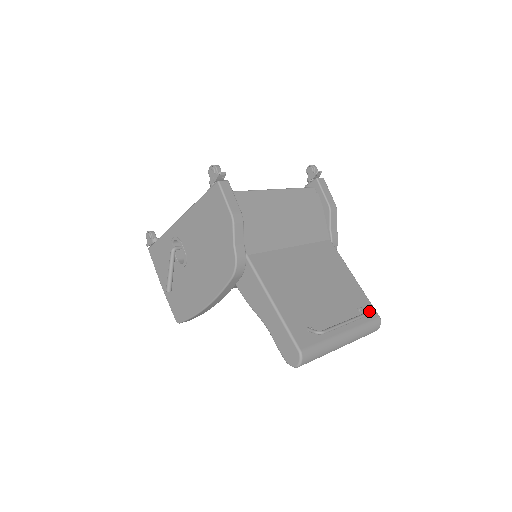
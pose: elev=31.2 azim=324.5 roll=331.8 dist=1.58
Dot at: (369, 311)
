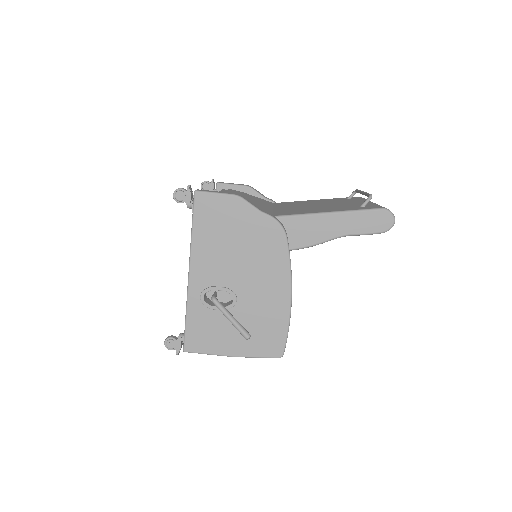
Dot at: (355, 190)
